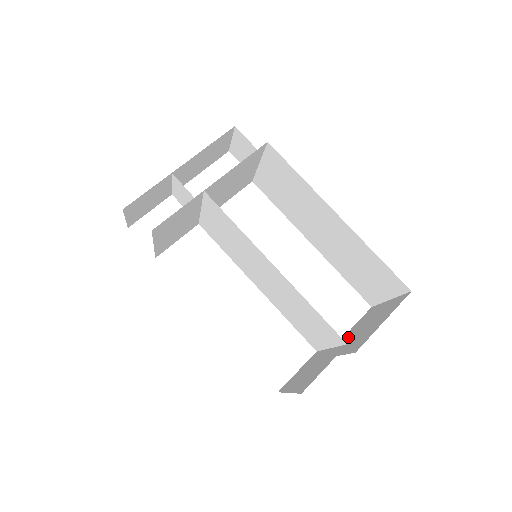
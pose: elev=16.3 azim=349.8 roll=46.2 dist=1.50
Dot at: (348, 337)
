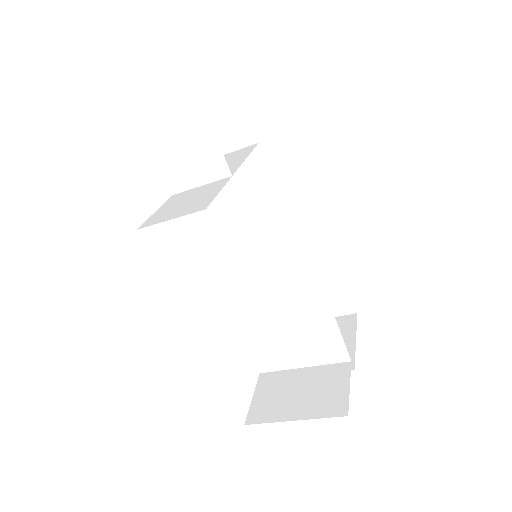
Dot at: occluded
